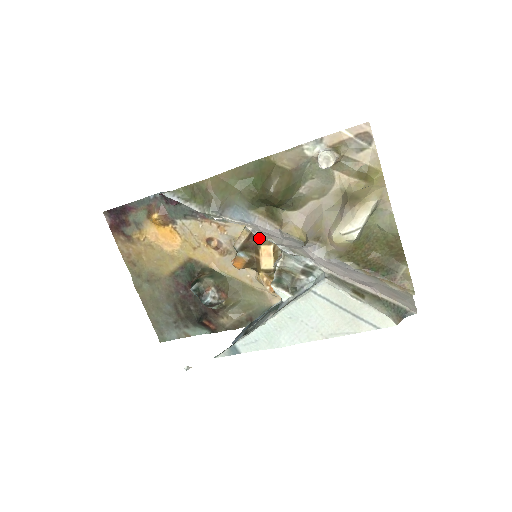
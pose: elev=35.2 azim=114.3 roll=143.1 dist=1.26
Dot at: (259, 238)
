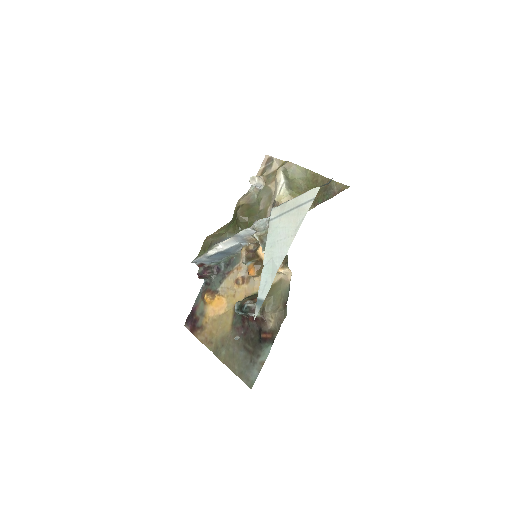
Dot at: (255, 249)
